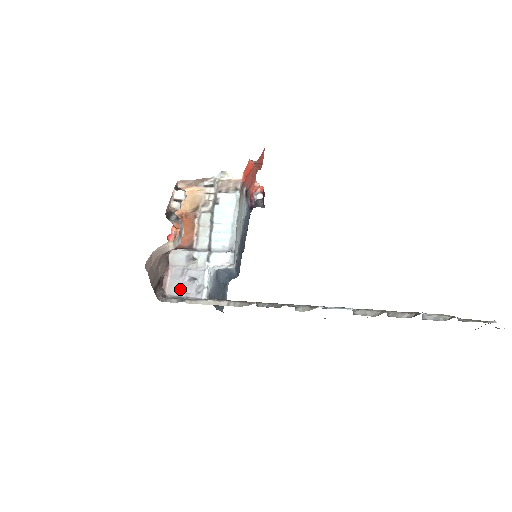
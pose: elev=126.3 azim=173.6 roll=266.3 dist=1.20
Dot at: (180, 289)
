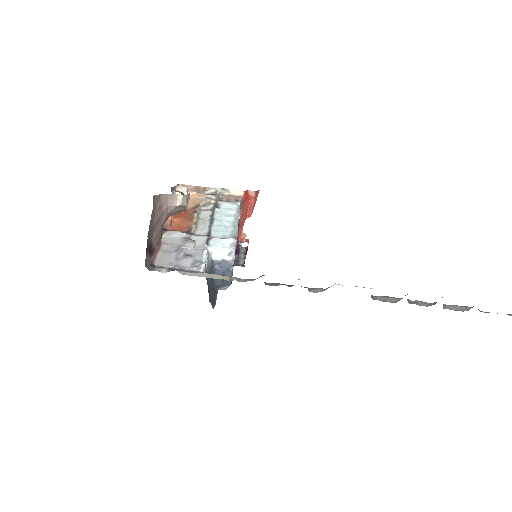
Dot at: (173, 262)
